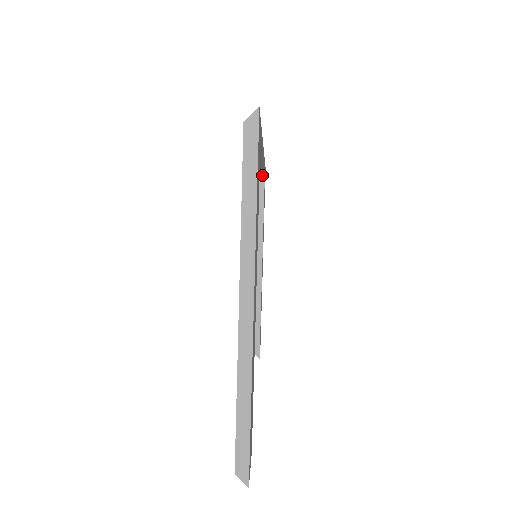
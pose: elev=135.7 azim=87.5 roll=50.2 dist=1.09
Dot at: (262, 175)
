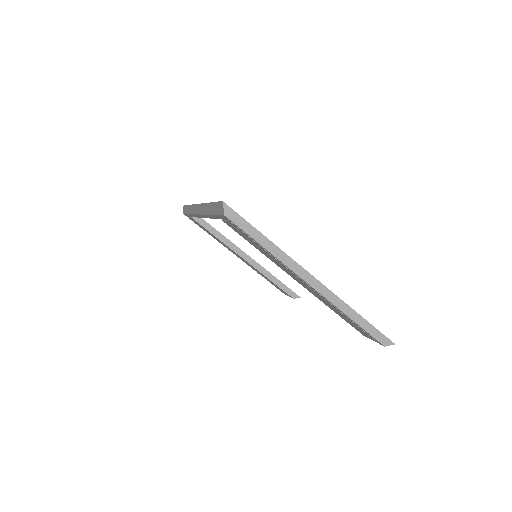
Dot at: occluded
